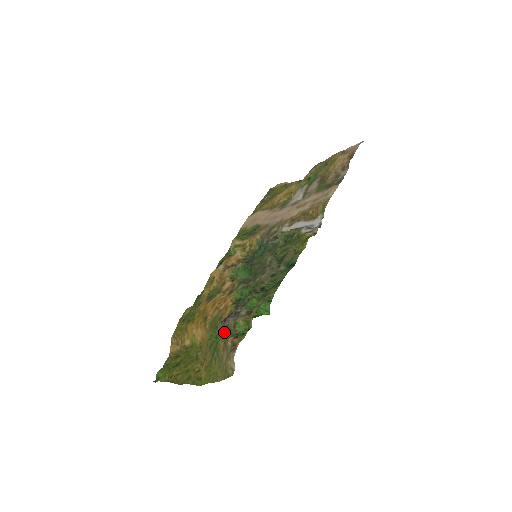
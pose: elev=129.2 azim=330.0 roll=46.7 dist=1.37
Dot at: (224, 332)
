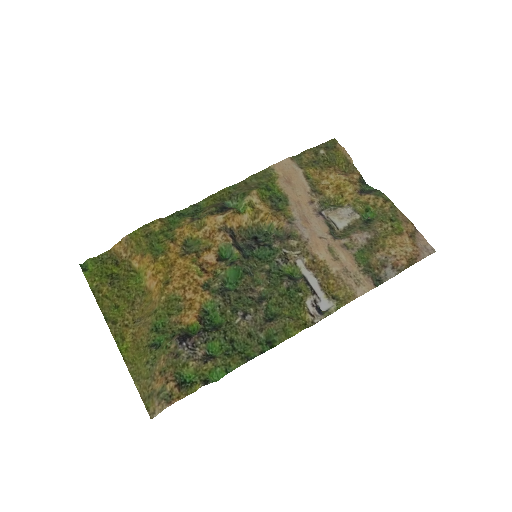
Dot at: (172, 356)
